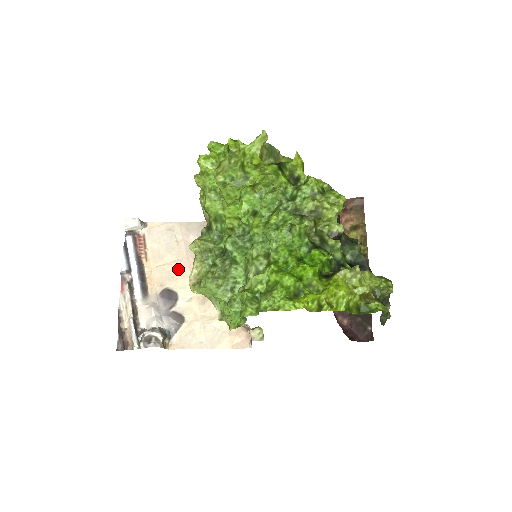
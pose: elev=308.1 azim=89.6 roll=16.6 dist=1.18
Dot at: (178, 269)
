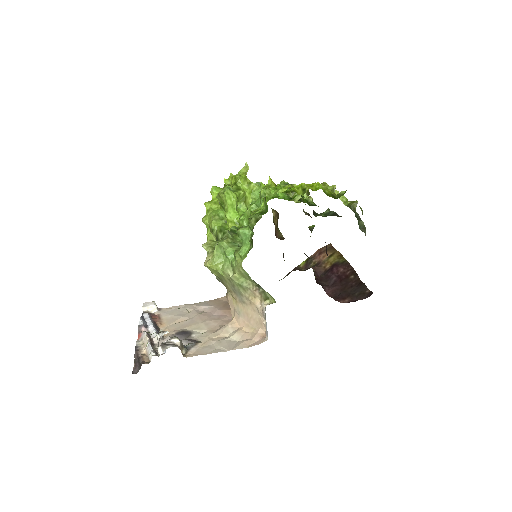
Dot at: (191, 321)
